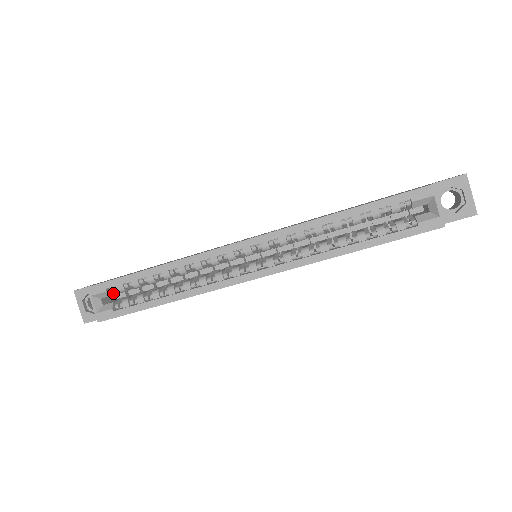
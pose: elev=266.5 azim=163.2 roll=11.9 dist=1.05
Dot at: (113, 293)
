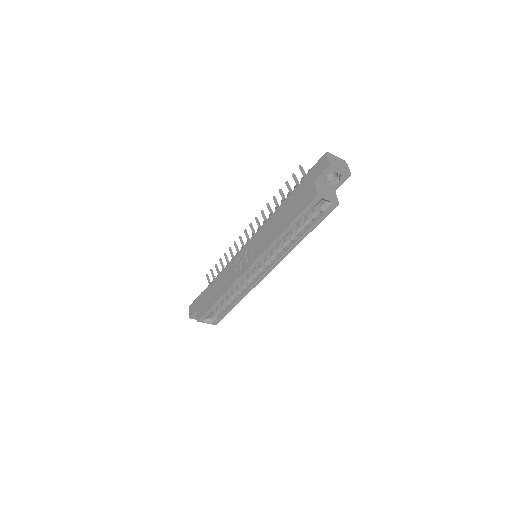
Dot at: occluded
